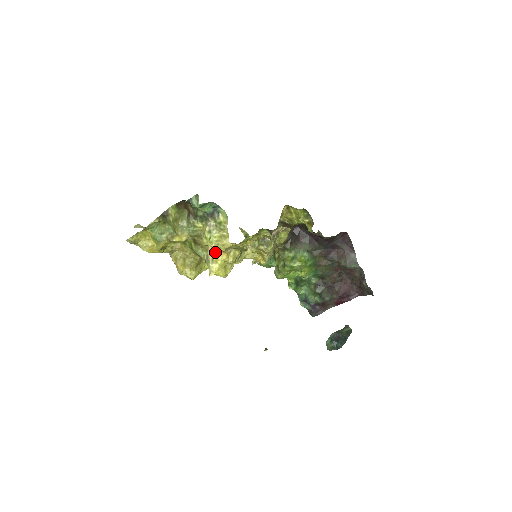
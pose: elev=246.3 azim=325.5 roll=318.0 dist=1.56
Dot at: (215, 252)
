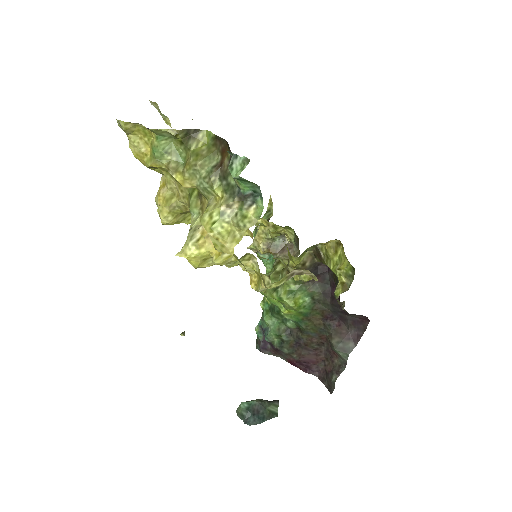
Dot at: occluded
